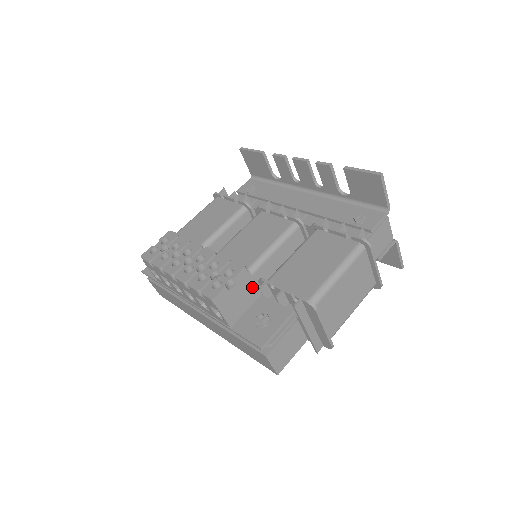
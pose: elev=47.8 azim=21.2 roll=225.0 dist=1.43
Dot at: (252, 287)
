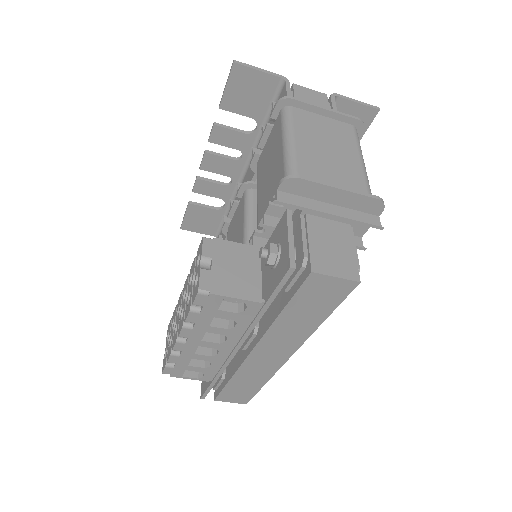
Dot at: (238, 249)
